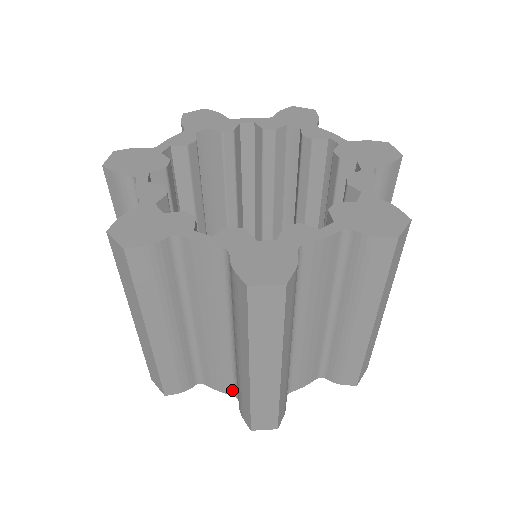
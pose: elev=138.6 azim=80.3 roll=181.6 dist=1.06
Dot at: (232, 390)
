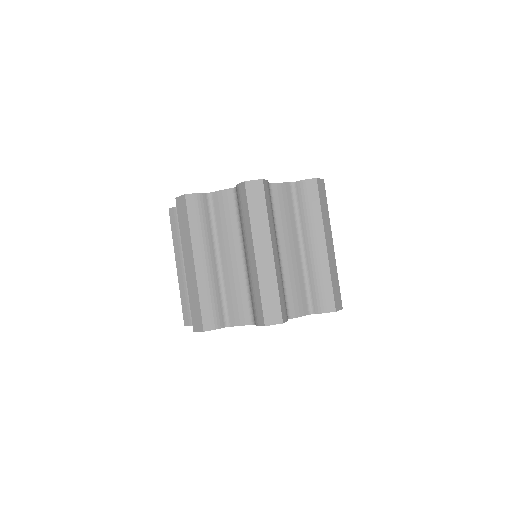
Dot at: (307, 308)
